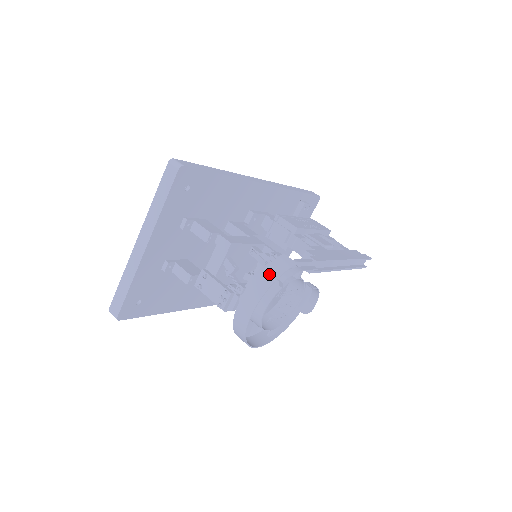
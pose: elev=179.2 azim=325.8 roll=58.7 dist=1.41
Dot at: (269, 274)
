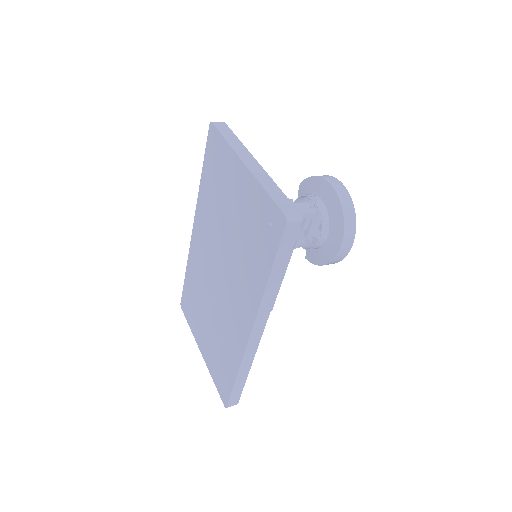
Dot at: occluded
